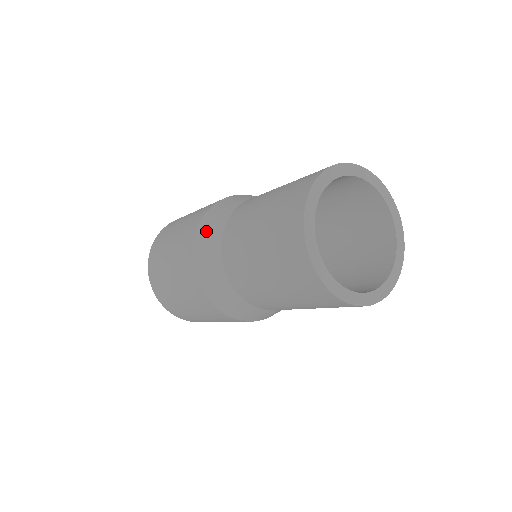
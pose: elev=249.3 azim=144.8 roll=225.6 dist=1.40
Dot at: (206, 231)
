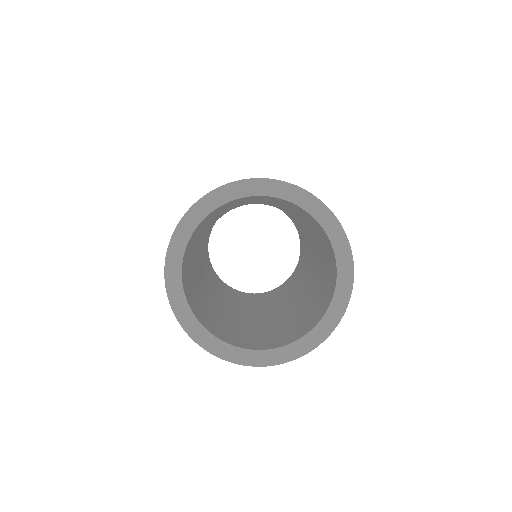
Dot at: occluded
